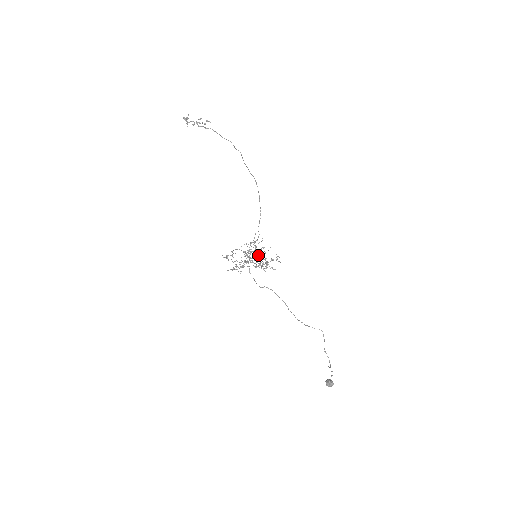
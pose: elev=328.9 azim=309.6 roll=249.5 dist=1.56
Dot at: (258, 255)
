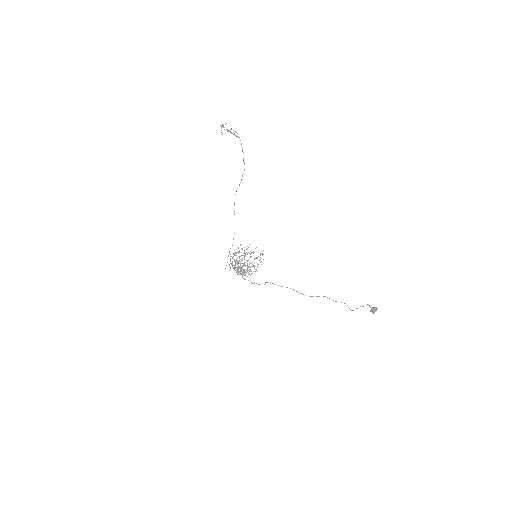
Dot at: (243, 263)
